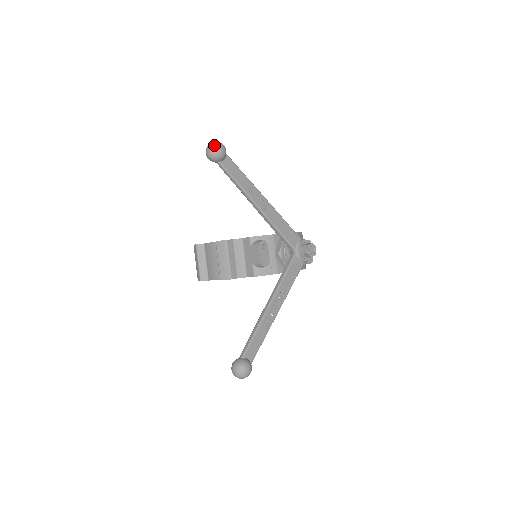
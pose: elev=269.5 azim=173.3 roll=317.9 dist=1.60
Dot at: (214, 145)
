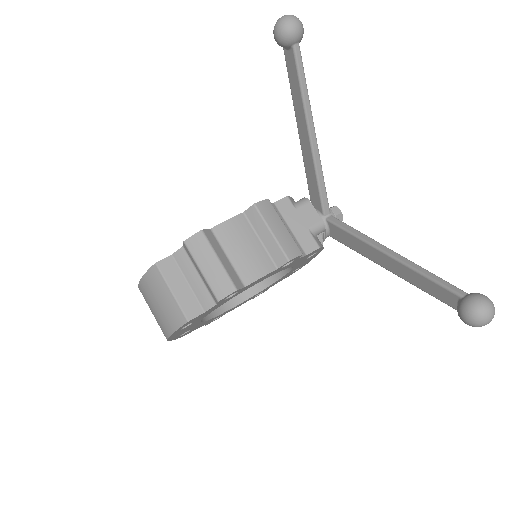
Dot at: (295, 16)
